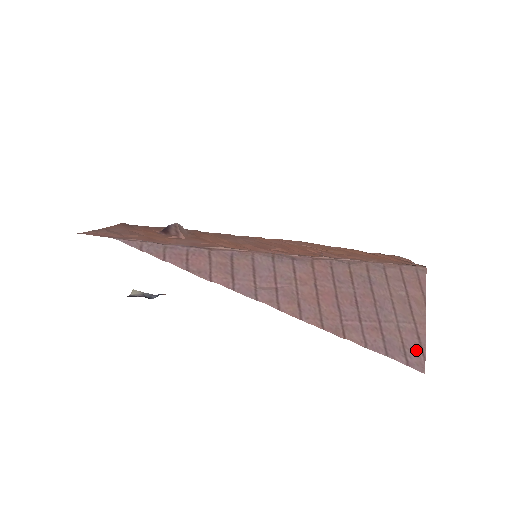
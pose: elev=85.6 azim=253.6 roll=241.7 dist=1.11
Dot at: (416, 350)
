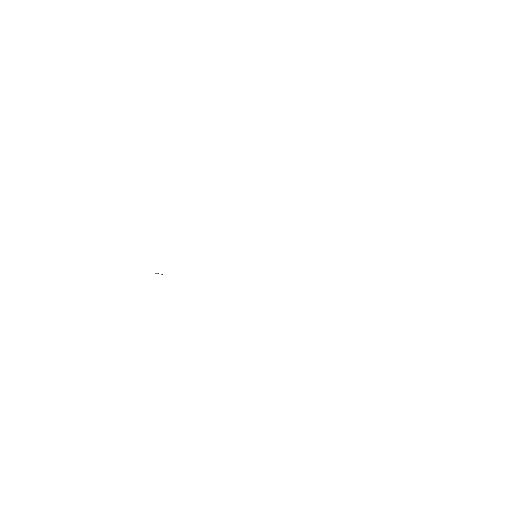
Dot at: occluded
